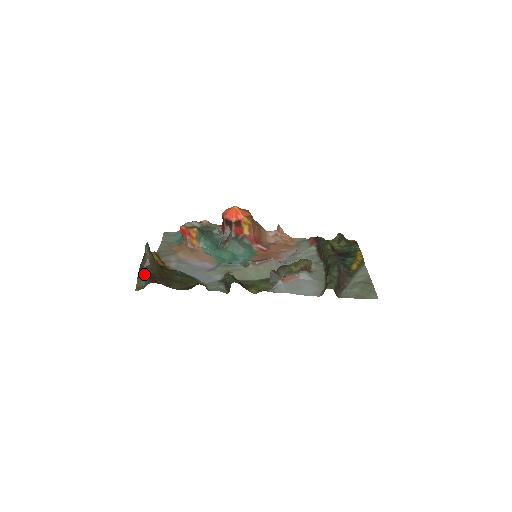
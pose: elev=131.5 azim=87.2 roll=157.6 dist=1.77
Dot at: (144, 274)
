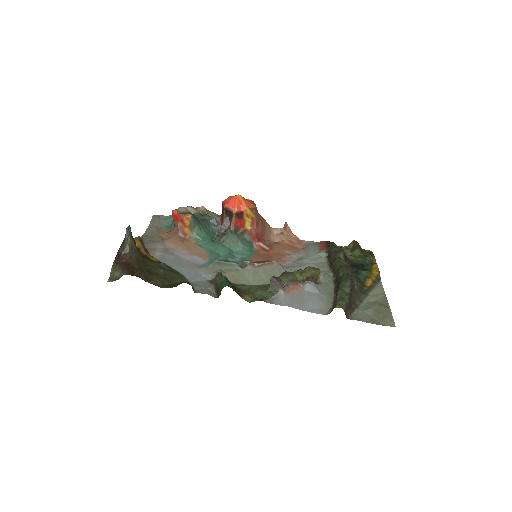
Dot at: (121, 262)
